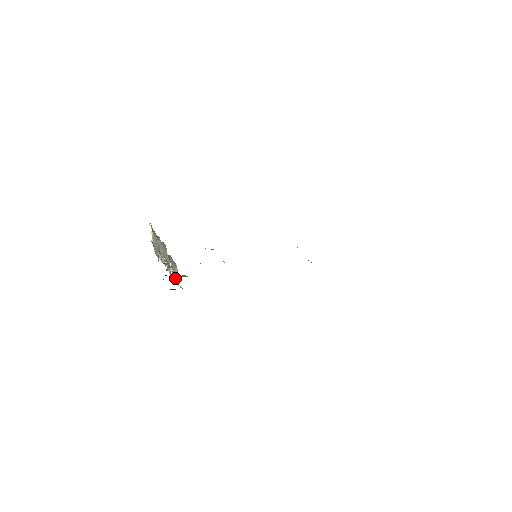
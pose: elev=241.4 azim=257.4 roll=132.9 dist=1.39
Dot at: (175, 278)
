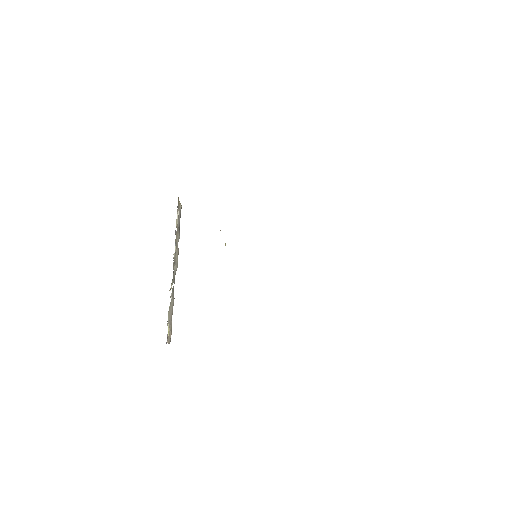
Dot at: (170, 306)
